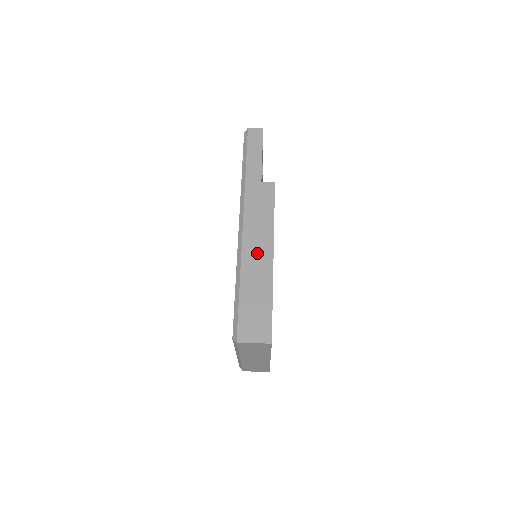
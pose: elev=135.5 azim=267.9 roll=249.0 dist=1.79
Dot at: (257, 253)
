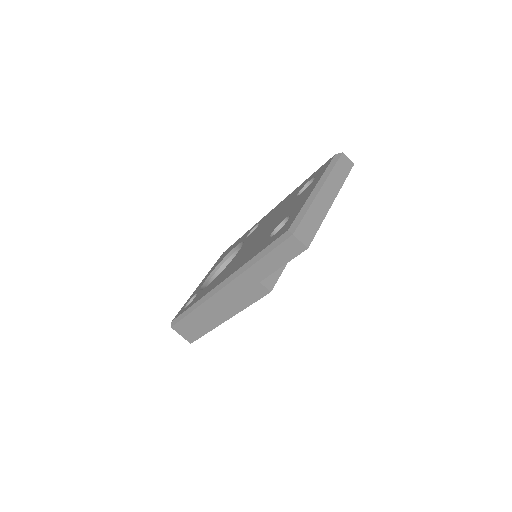
Dot at: (215, 311)
